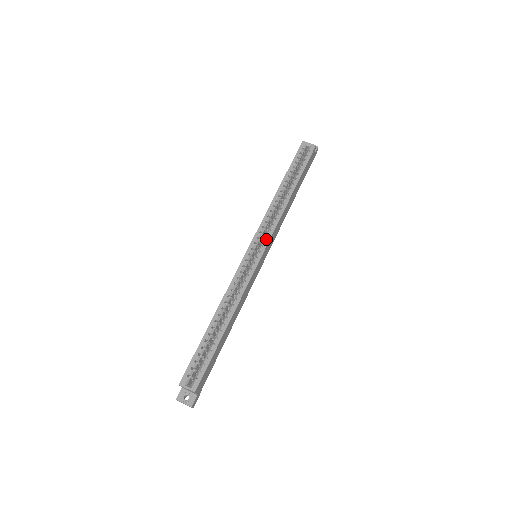
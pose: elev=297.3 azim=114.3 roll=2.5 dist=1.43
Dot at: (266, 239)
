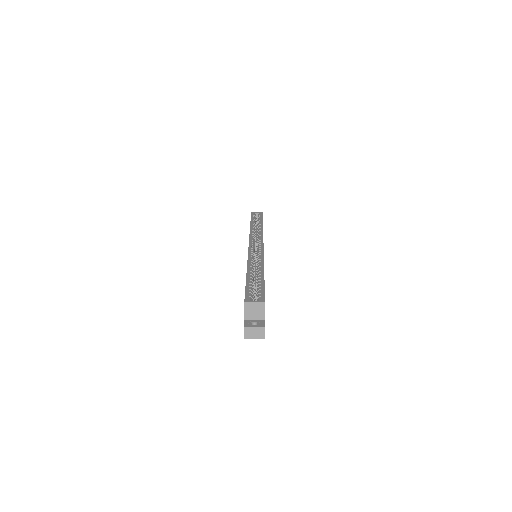
Dot at: (260, 240)
